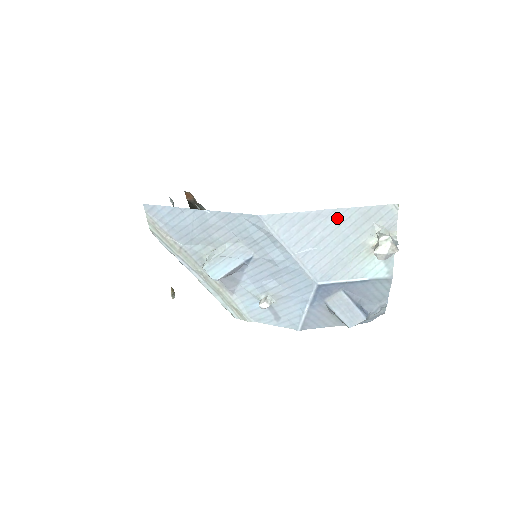
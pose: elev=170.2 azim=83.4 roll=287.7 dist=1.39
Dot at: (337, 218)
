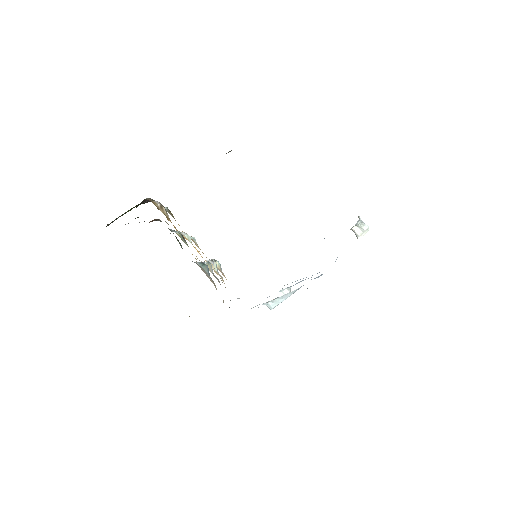
Dot at: occluded
